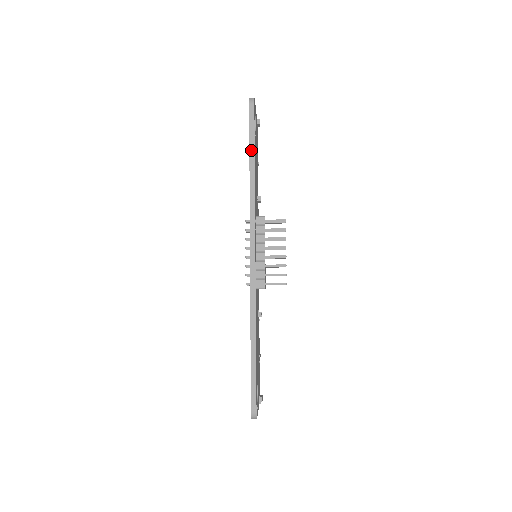
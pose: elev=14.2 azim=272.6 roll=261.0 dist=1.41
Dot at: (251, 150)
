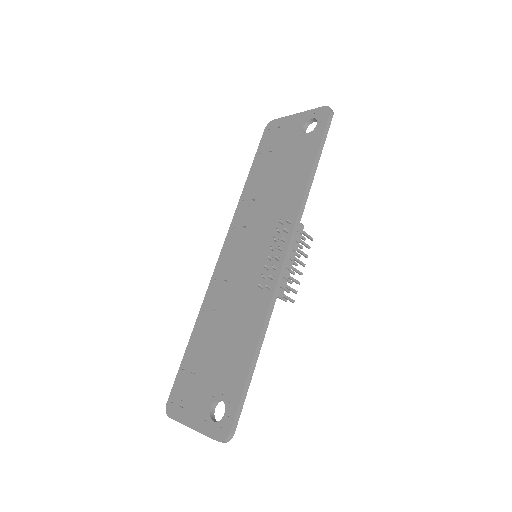
Dot at: (318, 156)
